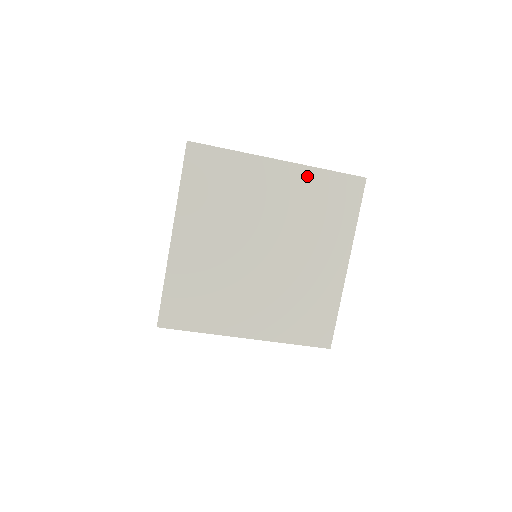
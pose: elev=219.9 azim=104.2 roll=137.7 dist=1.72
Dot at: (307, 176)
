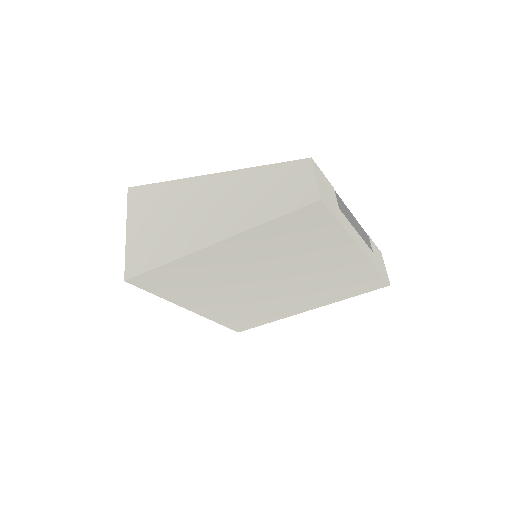
Dot at: (362, 267)
